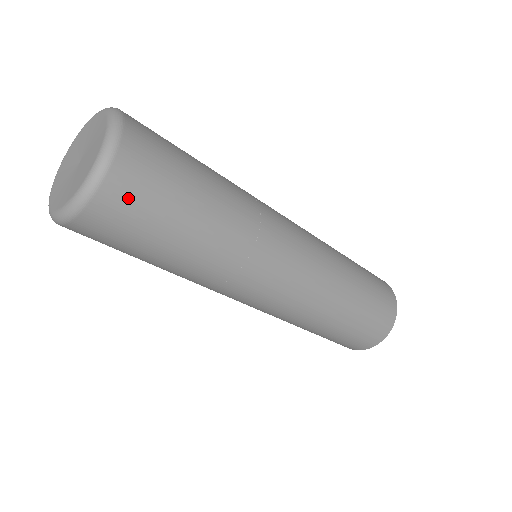
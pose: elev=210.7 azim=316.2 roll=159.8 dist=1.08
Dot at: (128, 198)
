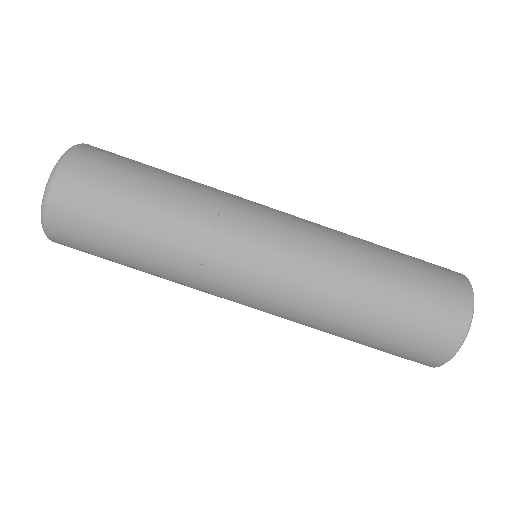
Dot at: (70, 219)
